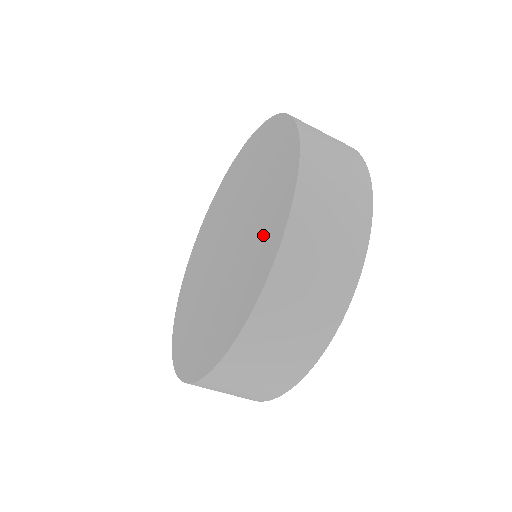
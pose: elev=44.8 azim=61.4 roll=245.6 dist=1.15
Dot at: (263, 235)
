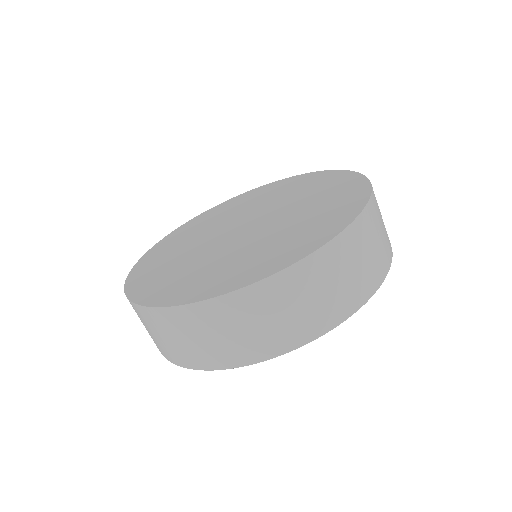
Dot at: (330, 205)
